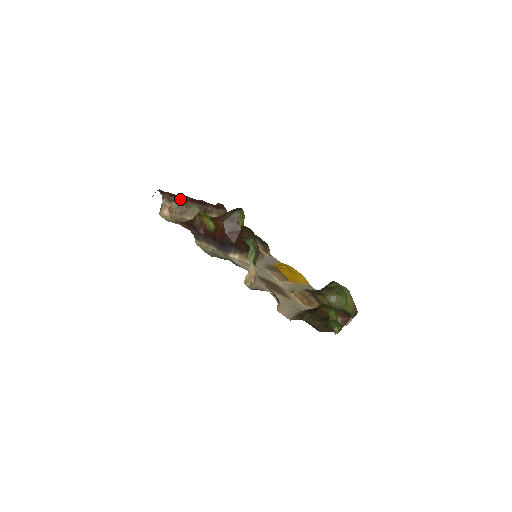
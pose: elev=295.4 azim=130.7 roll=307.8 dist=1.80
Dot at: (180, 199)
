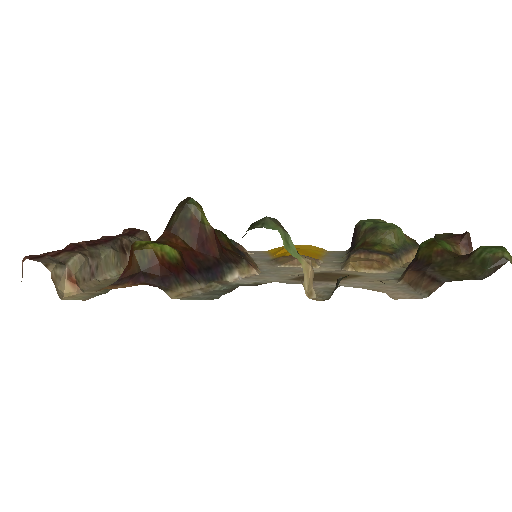
Dot at: (74, 251)
